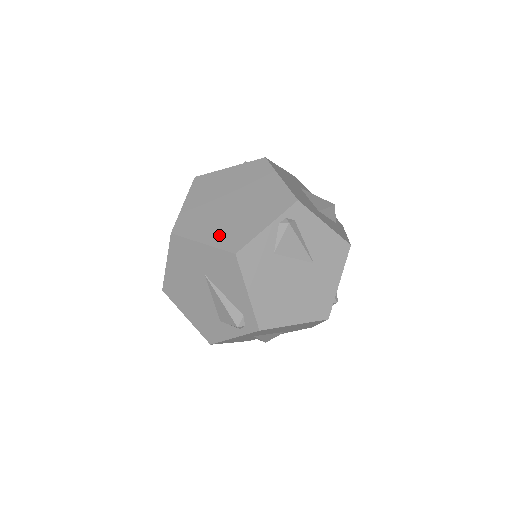
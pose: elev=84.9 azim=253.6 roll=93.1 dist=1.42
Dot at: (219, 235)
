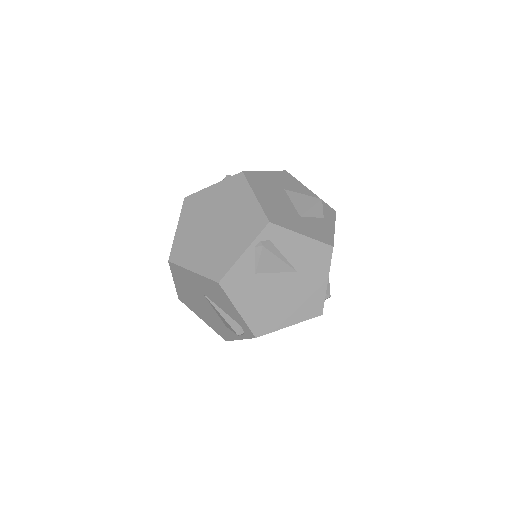
Dot at: (205, 263)
